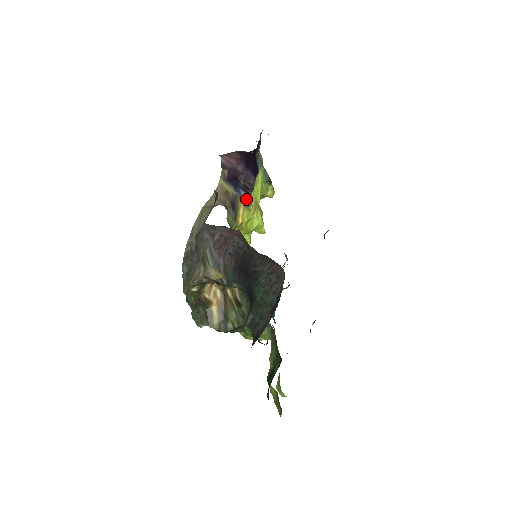
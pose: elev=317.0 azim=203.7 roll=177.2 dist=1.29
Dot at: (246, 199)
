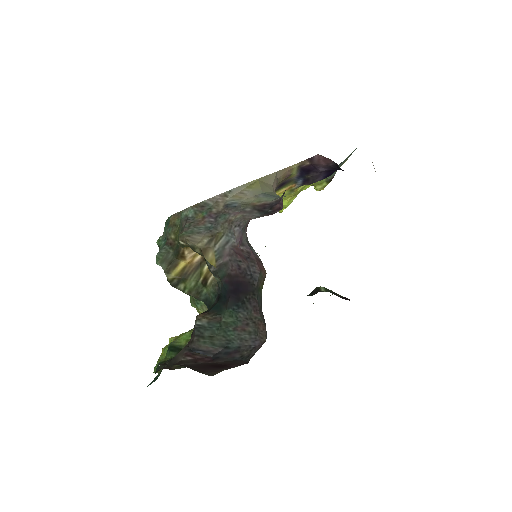
Dot at: (297, 185)
